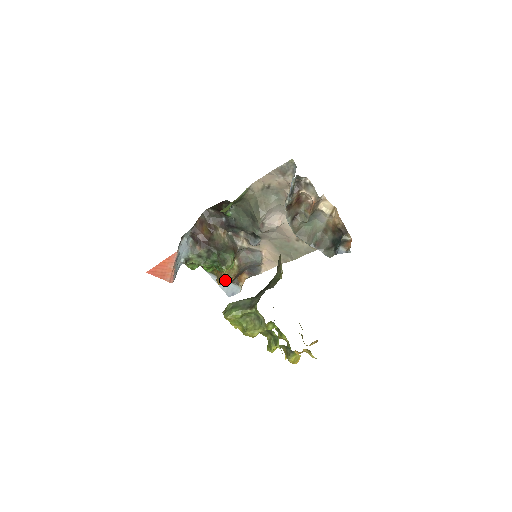
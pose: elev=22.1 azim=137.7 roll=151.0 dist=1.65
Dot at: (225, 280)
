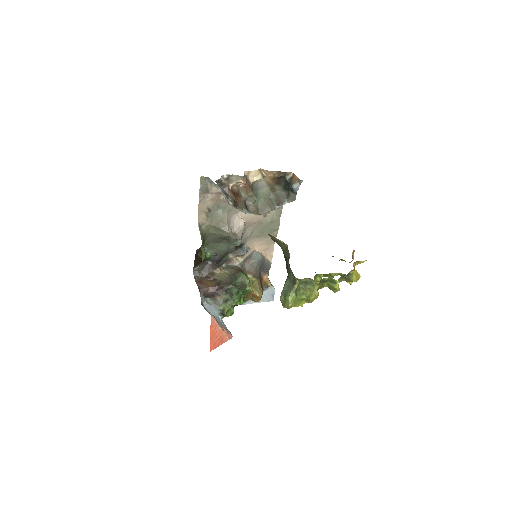
Dot at: (258, 294)
